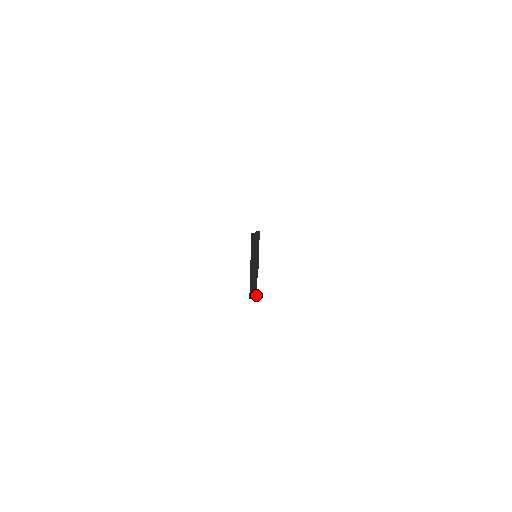
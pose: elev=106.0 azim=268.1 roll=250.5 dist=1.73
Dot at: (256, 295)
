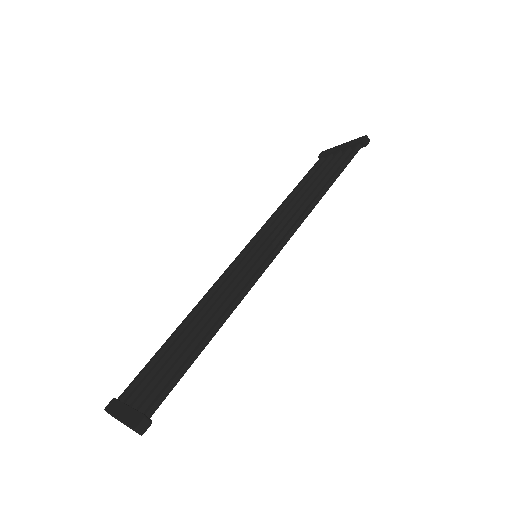
Dot at: occluded
